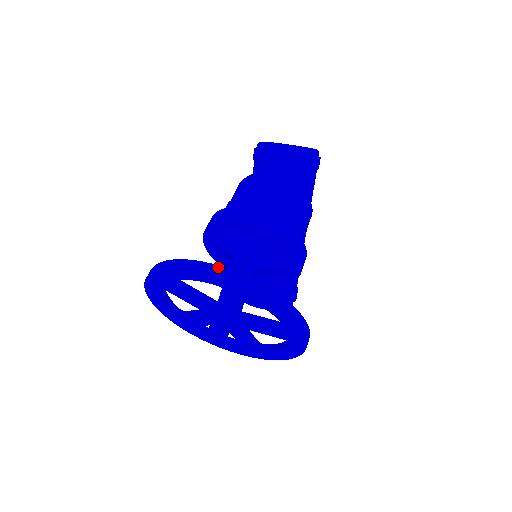
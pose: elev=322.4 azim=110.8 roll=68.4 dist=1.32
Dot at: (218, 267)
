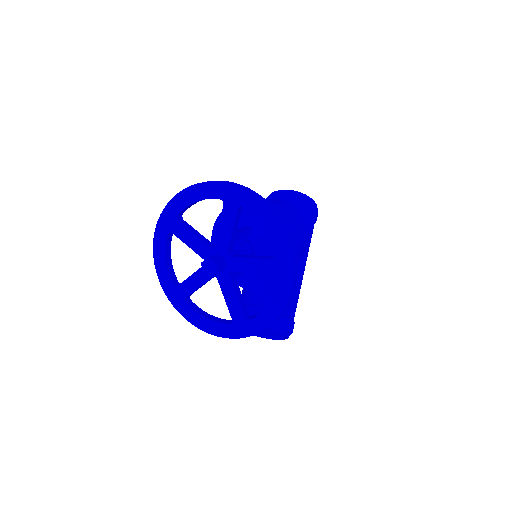
Dot at: (222, 181)
